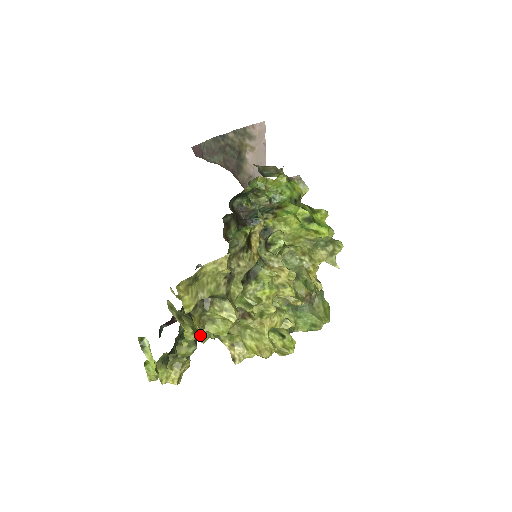
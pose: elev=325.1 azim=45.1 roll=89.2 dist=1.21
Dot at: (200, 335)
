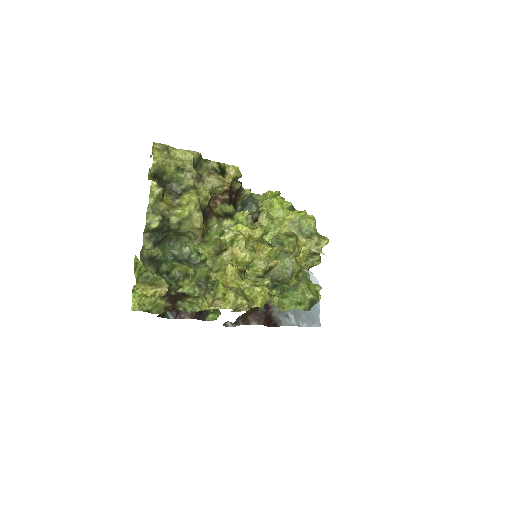
Dot at: (166, 204)
